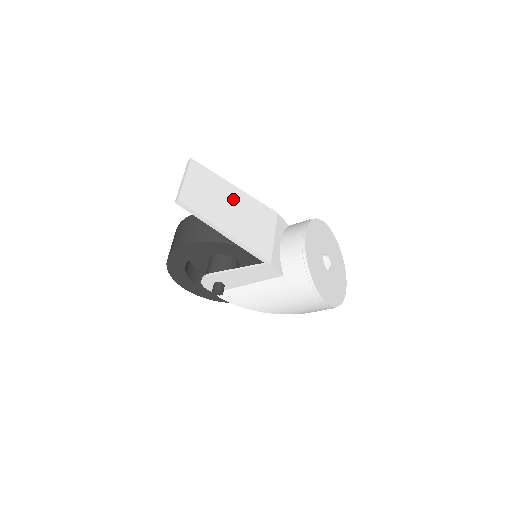
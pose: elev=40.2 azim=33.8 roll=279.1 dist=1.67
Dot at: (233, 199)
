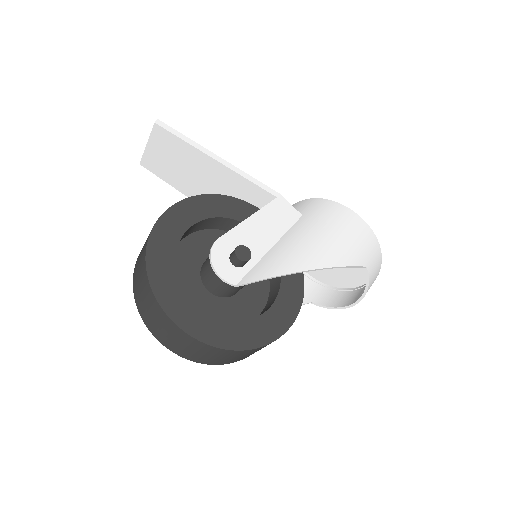
Dot at: occluded
